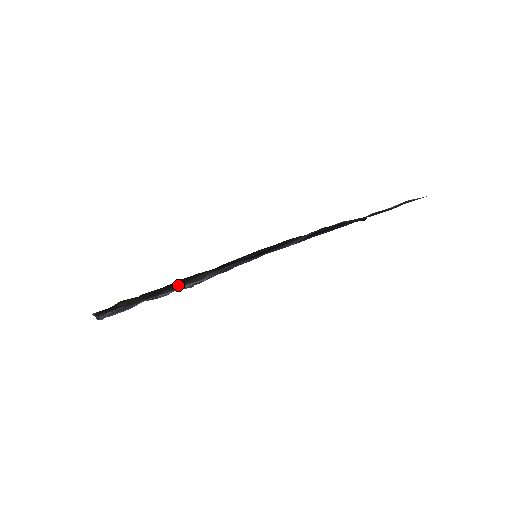
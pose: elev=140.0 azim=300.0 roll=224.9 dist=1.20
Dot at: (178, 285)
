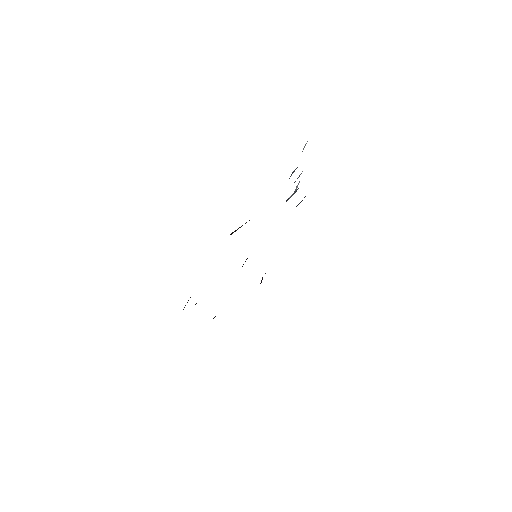
Dot at: occluded
